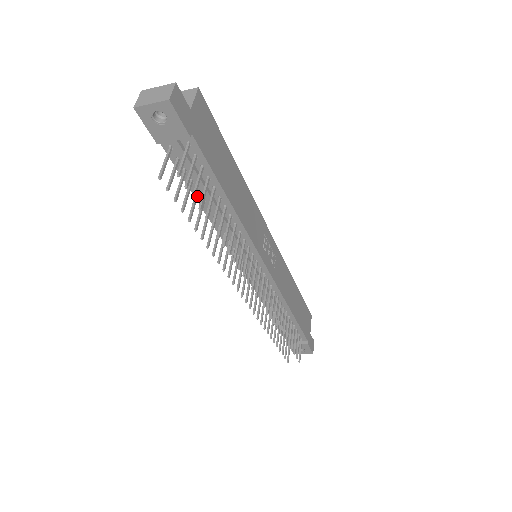
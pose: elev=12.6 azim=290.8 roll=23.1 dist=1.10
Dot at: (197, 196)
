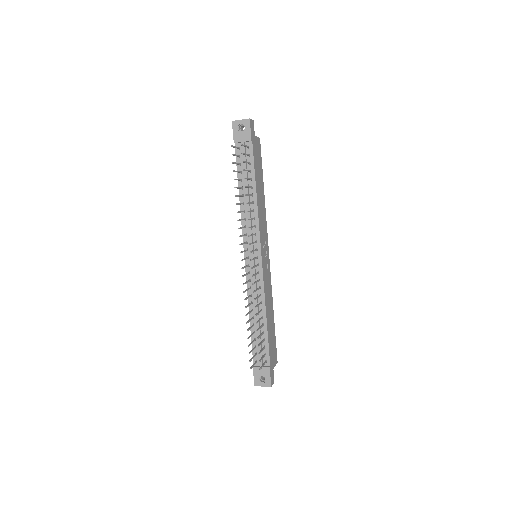
Dot at: (241, 180)
